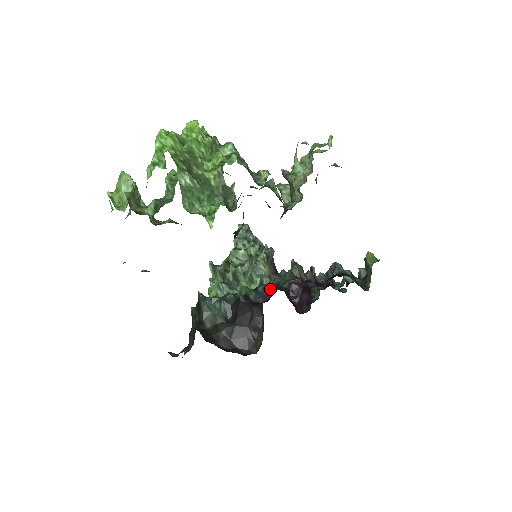
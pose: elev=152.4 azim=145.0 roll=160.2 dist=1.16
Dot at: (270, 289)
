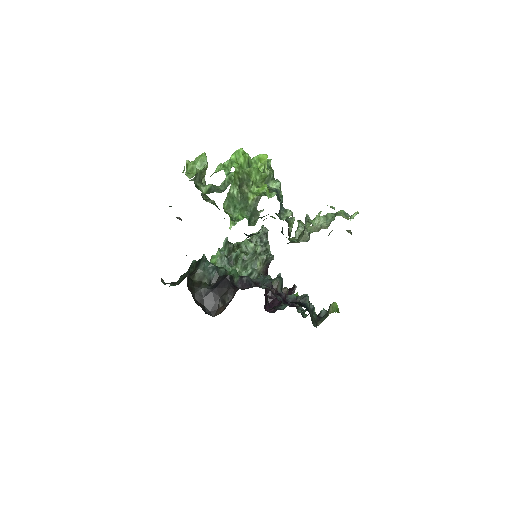
Dot at: (251, 283)
